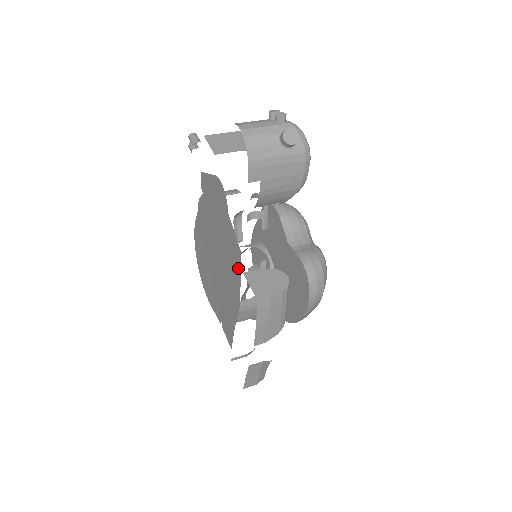
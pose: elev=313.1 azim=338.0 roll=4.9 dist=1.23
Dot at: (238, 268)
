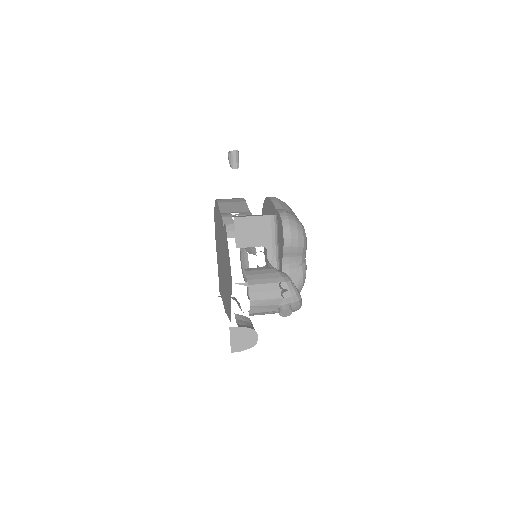
Dot at: (229, 314)
